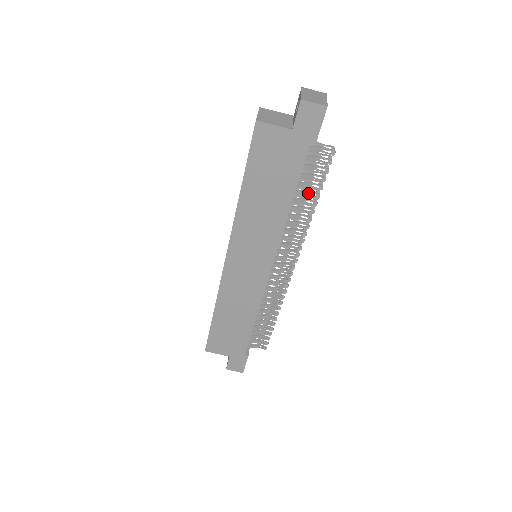
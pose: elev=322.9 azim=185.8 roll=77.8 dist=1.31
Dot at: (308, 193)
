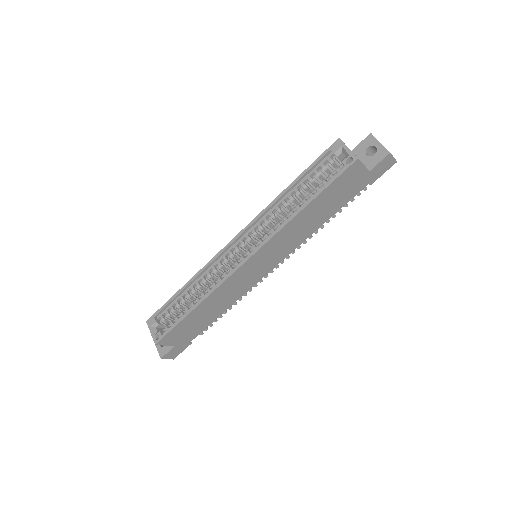
Dot at: occluded
